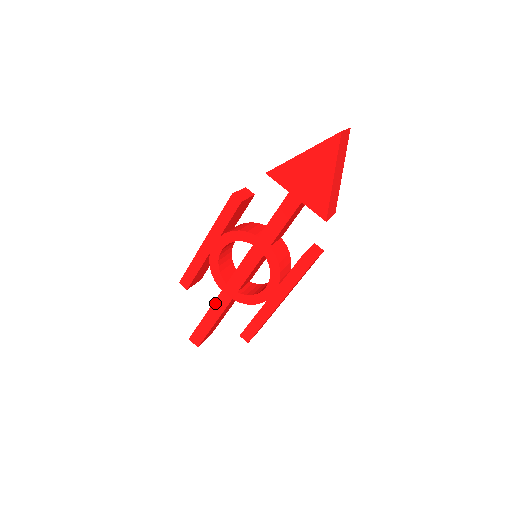
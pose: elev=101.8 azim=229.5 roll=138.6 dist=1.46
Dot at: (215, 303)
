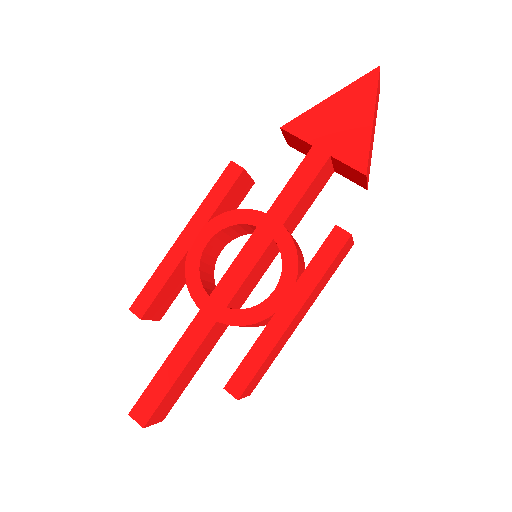
Dot at: (186, 334)
